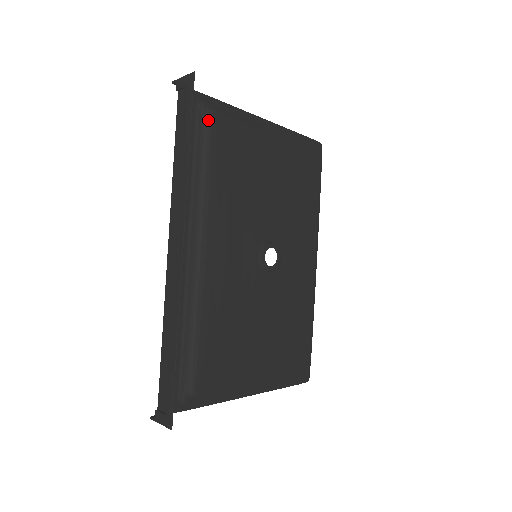
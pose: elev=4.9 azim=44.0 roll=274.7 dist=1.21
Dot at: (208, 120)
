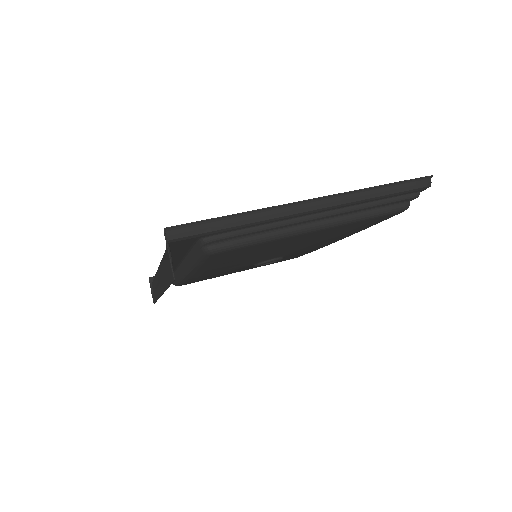
Dot at: (205, 256)
